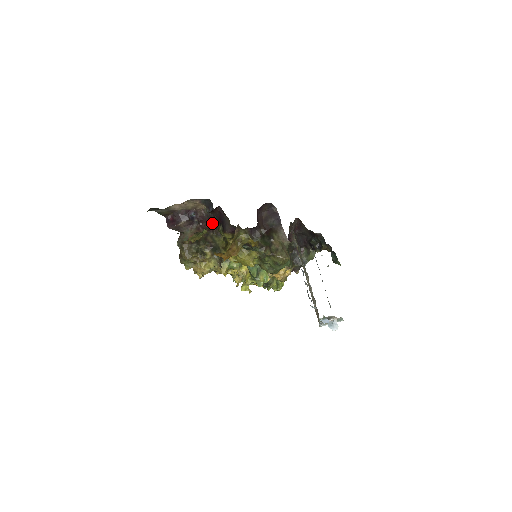
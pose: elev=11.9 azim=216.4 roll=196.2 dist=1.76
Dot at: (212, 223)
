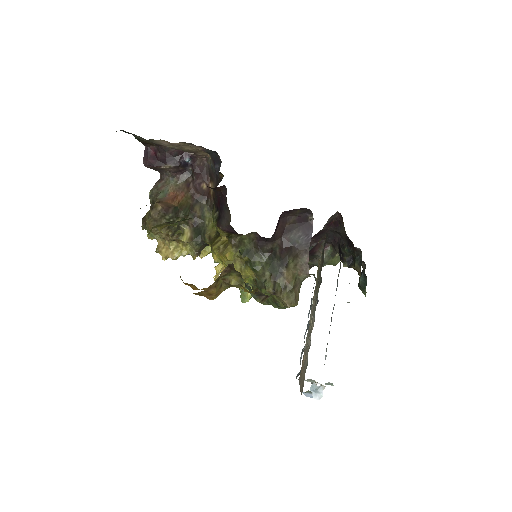
Dot at: (211, 185)
